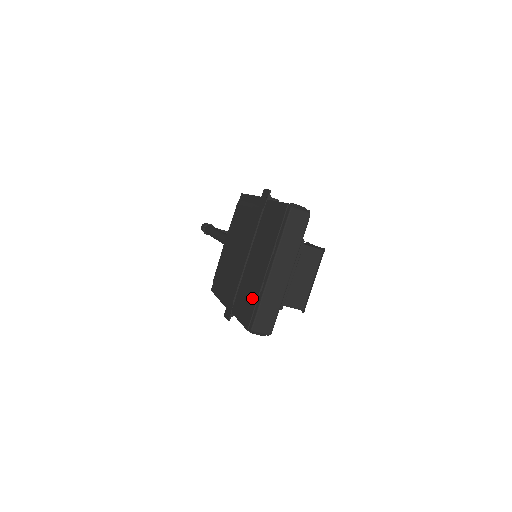
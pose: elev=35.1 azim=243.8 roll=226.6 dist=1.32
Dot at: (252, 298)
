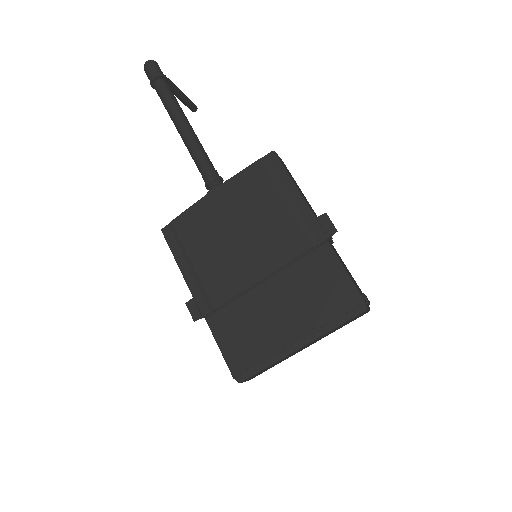
Dot at: (256, 349)
